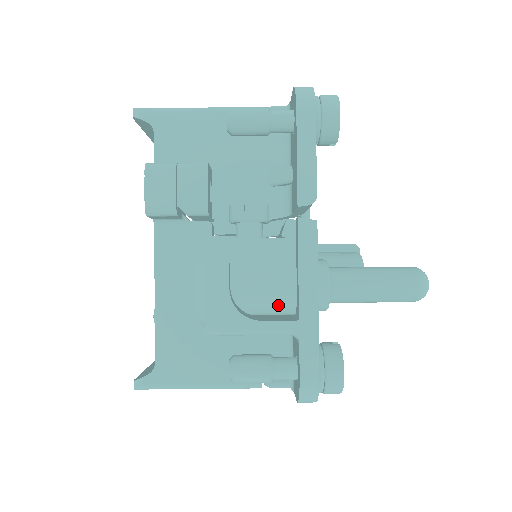
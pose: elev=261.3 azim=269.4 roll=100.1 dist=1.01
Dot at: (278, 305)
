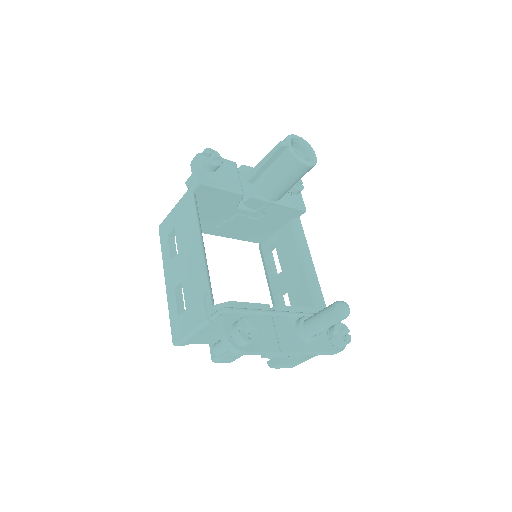
Dot at: occluded
